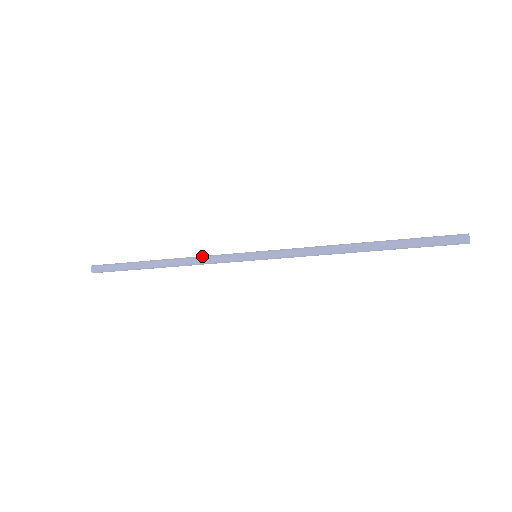
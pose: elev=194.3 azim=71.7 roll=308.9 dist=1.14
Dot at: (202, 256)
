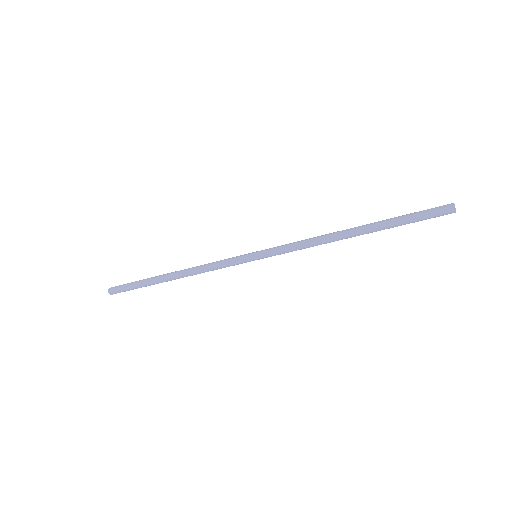
Dot at: (206, 266)
